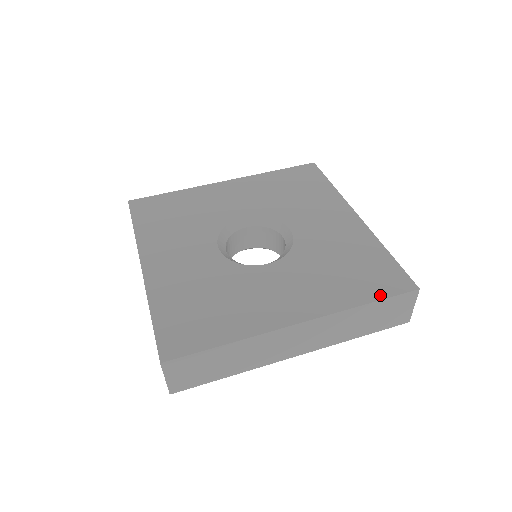
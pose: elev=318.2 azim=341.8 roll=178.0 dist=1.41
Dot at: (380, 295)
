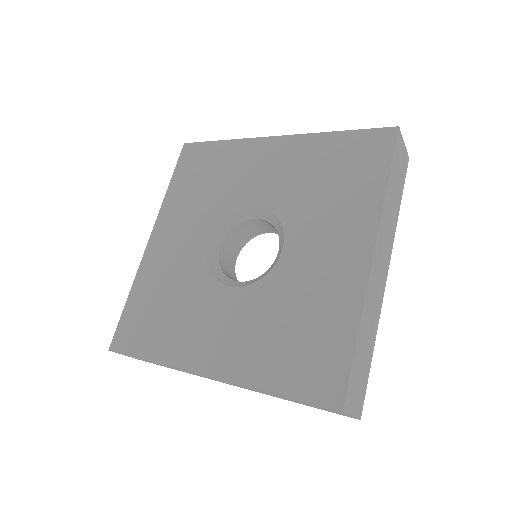
Dot at: (295, 393)
